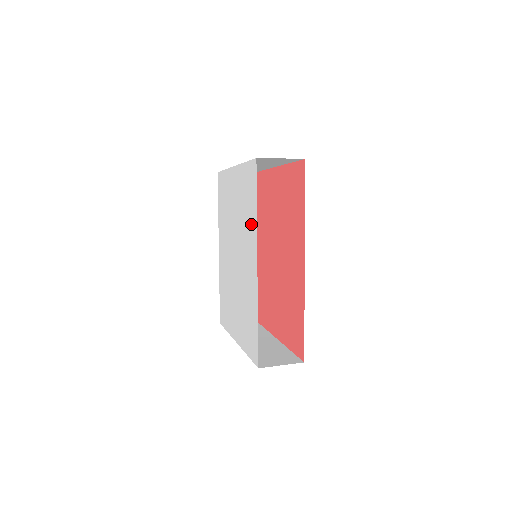
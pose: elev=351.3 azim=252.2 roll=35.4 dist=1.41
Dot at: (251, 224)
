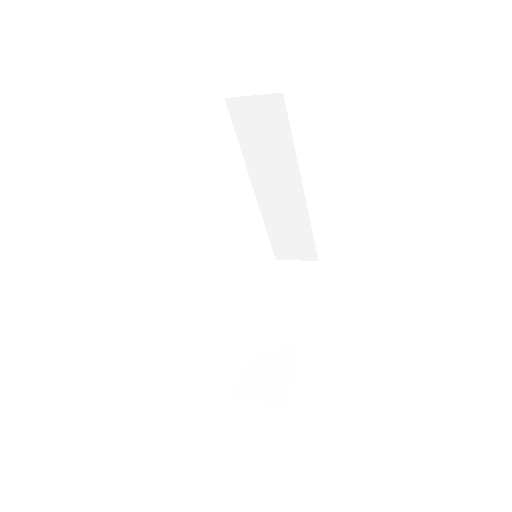
Dot at: occluded
